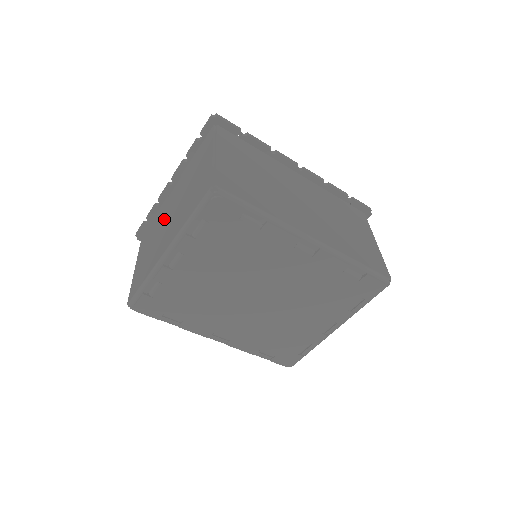
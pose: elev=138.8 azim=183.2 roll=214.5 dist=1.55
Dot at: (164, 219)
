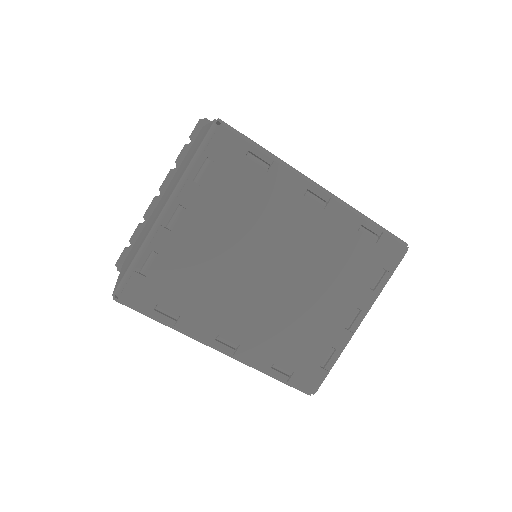
Dot at: (154, 214)
